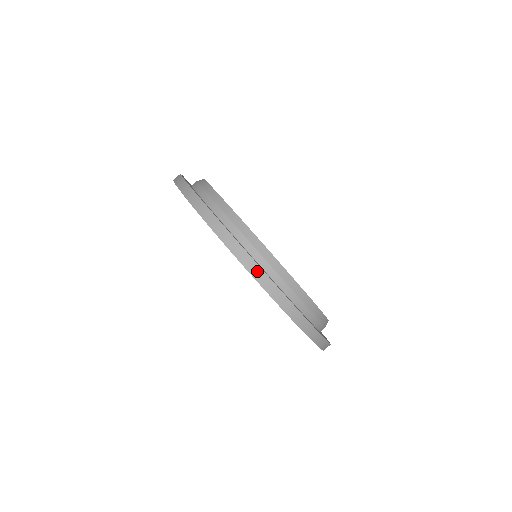
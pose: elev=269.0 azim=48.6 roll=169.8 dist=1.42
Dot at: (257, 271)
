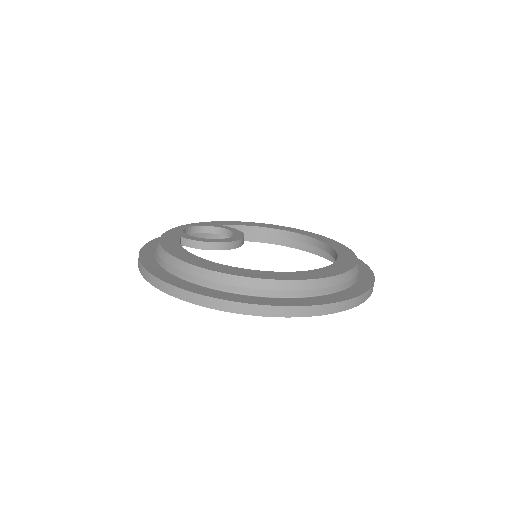
Dot at: (215, 303)
